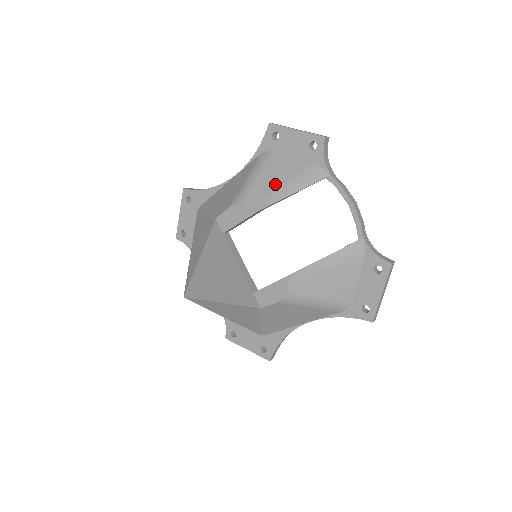
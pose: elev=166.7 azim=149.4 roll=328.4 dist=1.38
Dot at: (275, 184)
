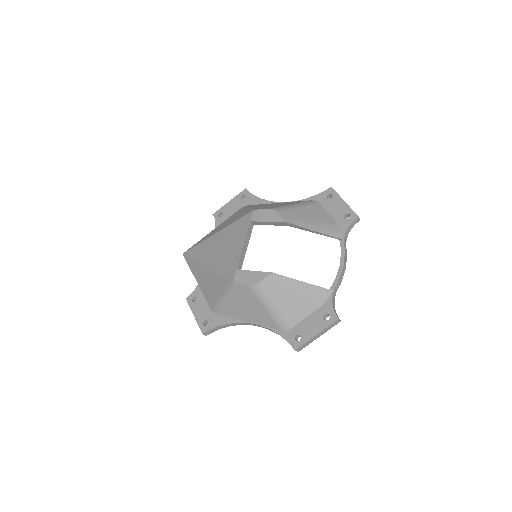
Dot at: (307, 218)
